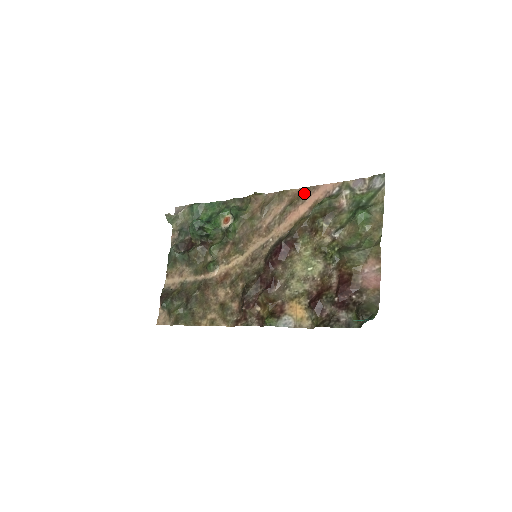
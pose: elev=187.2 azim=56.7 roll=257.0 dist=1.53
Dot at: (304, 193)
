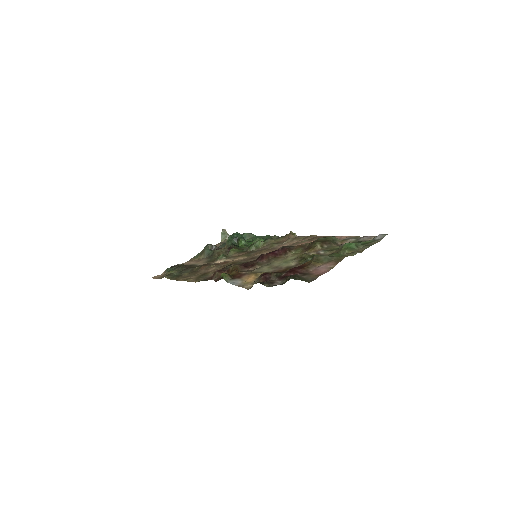
Dot at: occluded
